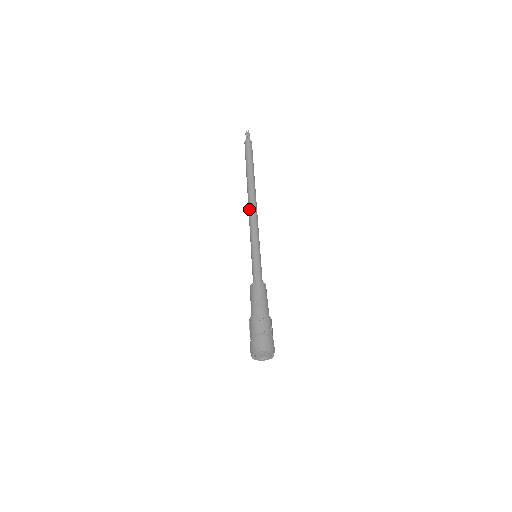
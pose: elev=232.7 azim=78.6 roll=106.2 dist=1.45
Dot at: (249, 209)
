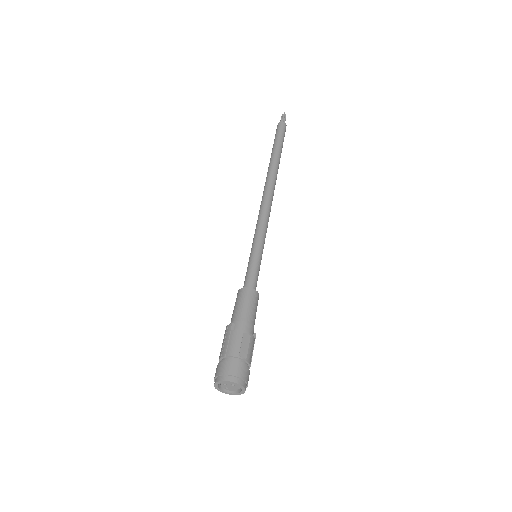
Dot at: (261, 202)
